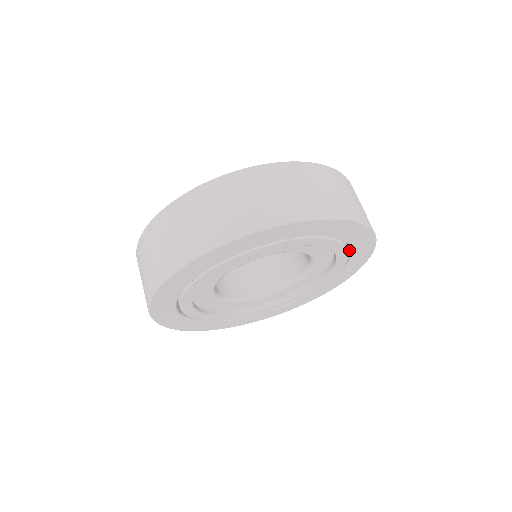
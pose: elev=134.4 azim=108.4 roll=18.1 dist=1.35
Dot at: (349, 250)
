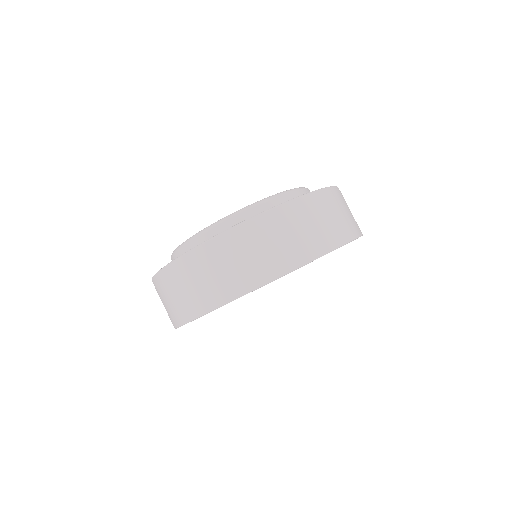
Dot at: occluded
